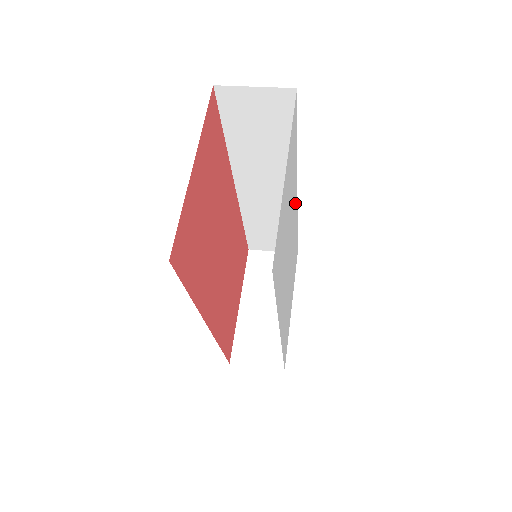
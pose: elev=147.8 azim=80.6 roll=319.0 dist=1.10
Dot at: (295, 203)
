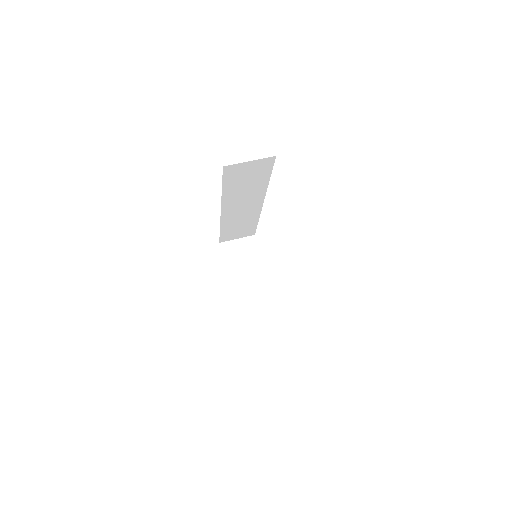
Dot at: occluded
